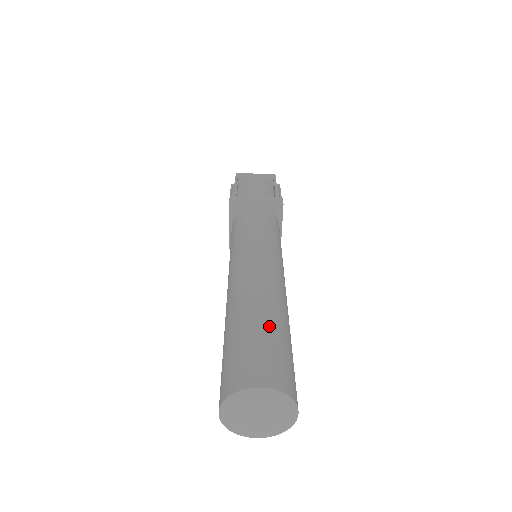
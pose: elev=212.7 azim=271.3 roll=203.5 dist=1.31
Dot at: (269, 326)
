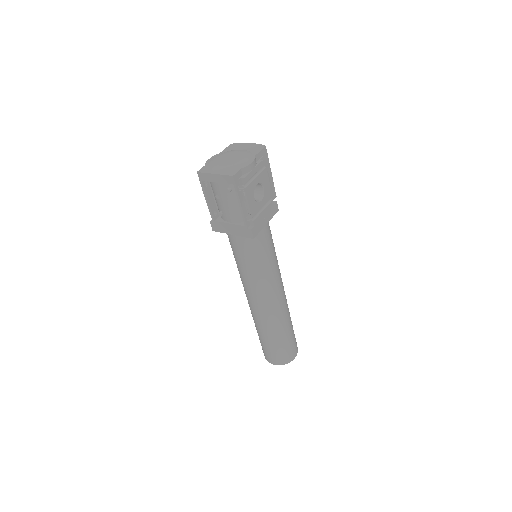
Dot at: (270, 340)
